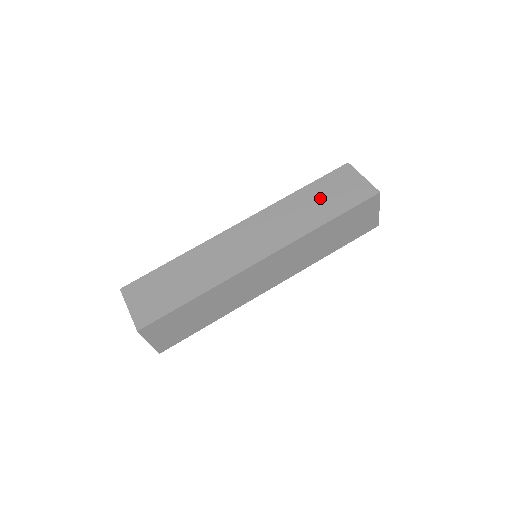
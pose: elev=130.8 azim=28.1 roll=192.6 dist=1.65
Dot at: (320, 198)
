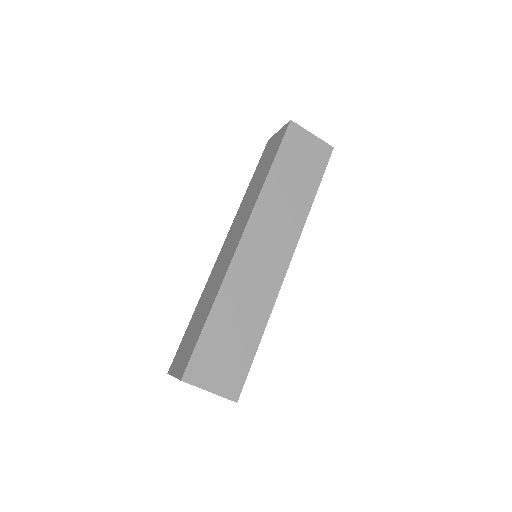
Dot at: (260, 172)
